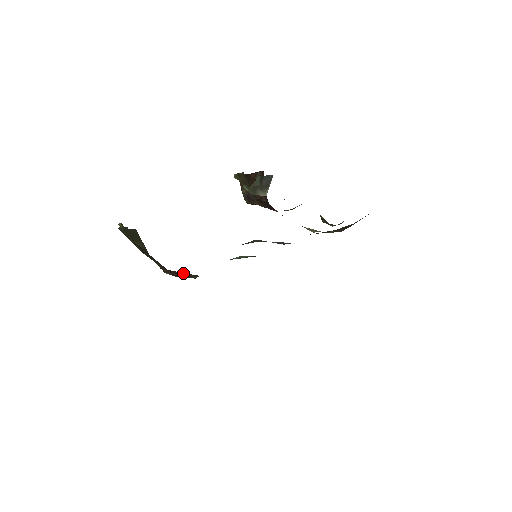
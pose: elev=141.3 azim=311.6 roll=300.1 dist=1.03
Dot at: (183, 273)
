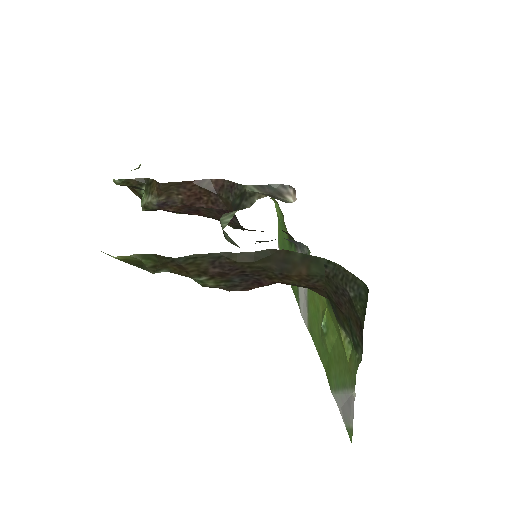
Dot at: occluded
